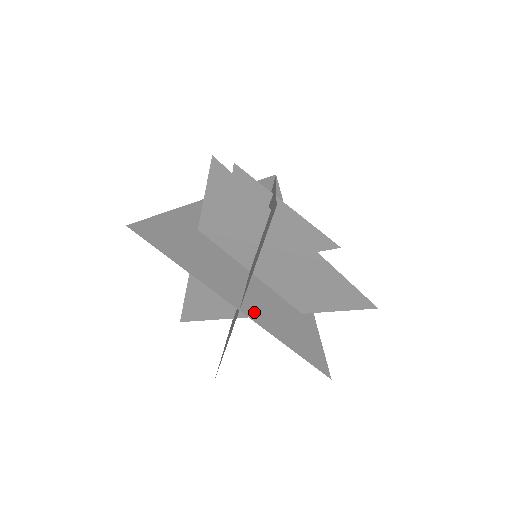
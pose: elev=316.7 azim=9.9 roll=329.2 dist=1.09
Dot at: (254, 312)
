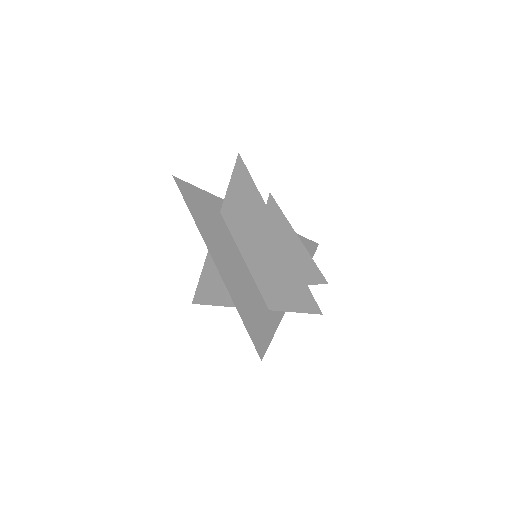
Dot at: (225, 272)
